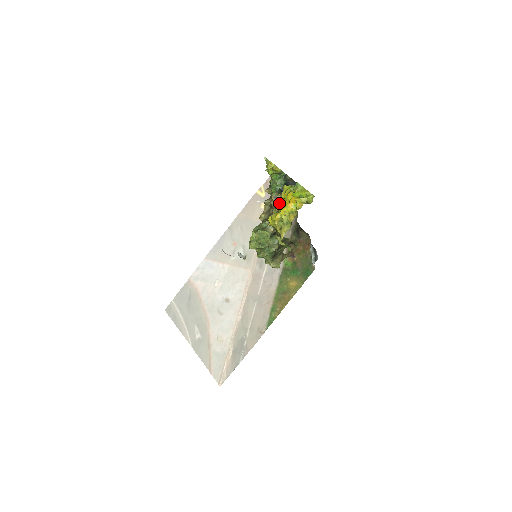
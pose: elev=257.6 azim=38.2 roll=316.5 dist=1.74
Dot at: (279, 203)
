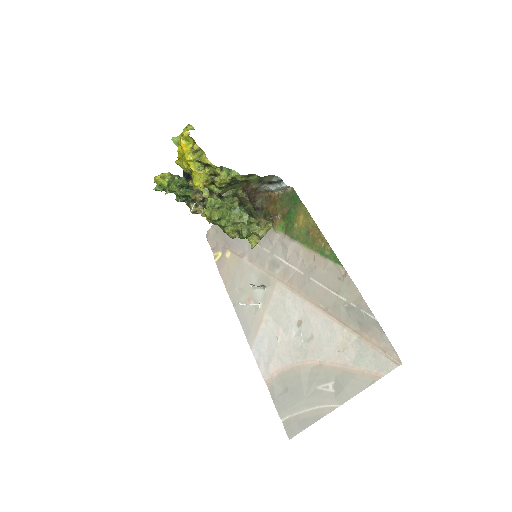
Dot at: occluded
